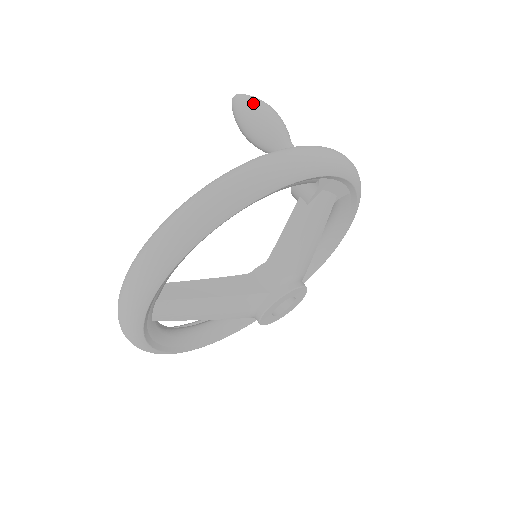
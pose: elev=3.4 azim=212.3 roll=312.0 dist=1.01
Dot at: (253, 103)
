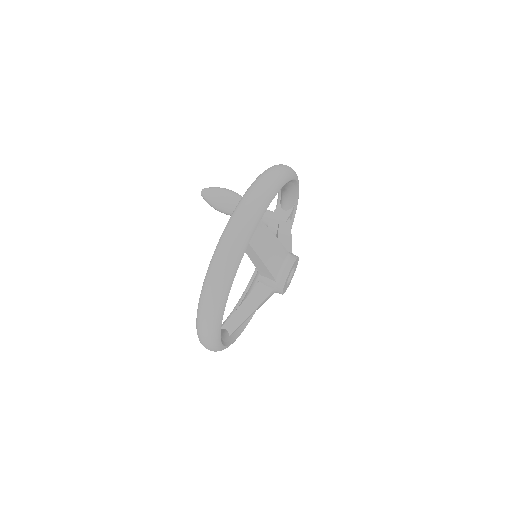
Dot at: (224, 188)
